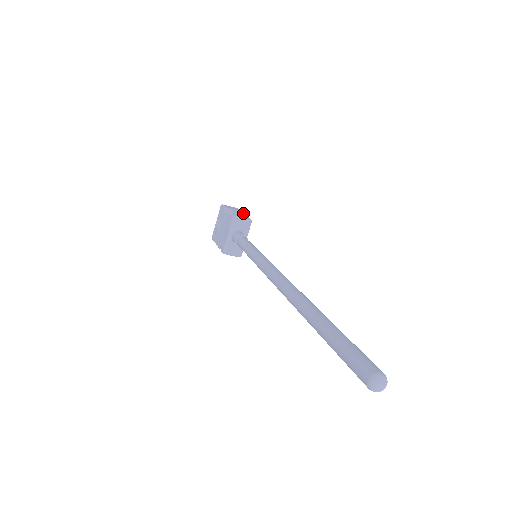
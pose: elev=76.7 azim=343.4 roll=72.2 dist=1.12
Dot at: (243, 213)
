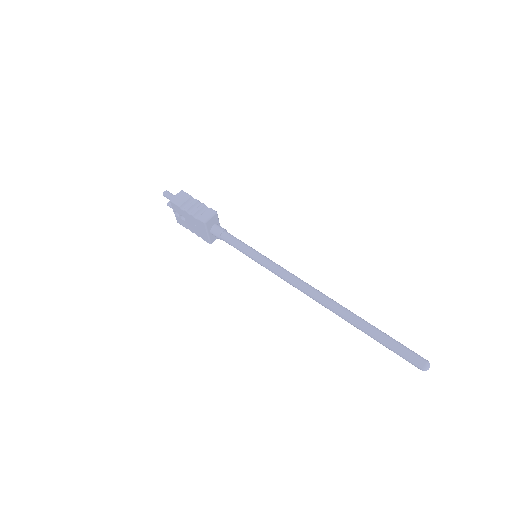
Dot at: (197, 201)
